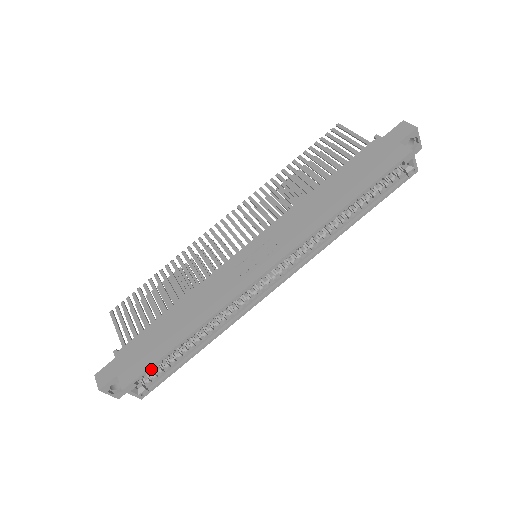
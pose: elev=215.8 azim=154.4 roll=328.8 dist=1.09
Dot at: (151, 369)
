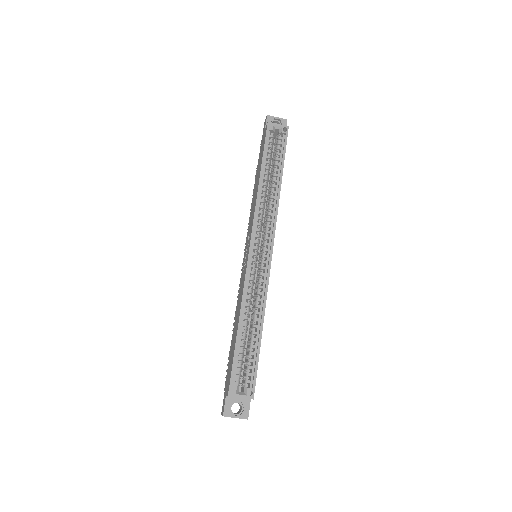
Dot at: (239, 369)
